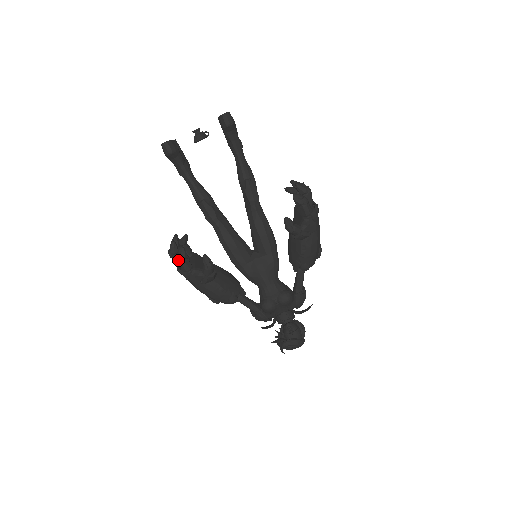
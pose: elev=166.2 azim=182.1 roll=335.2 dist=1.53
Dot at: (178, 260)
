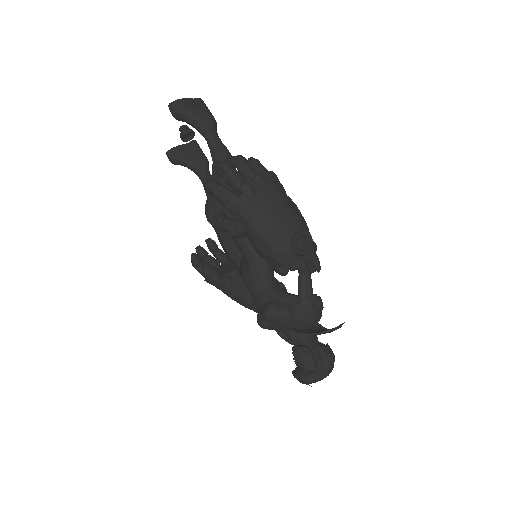
Dot at: (194, 267)
